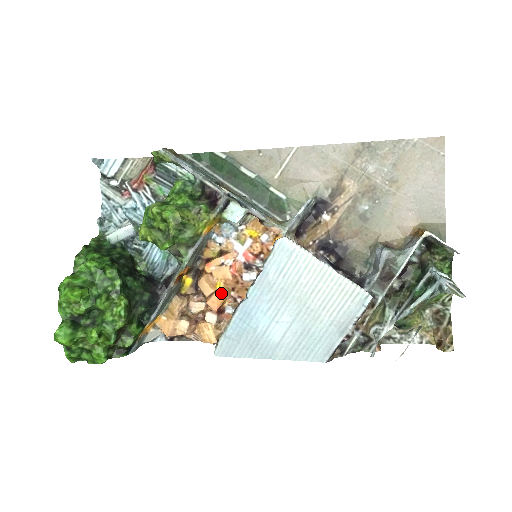
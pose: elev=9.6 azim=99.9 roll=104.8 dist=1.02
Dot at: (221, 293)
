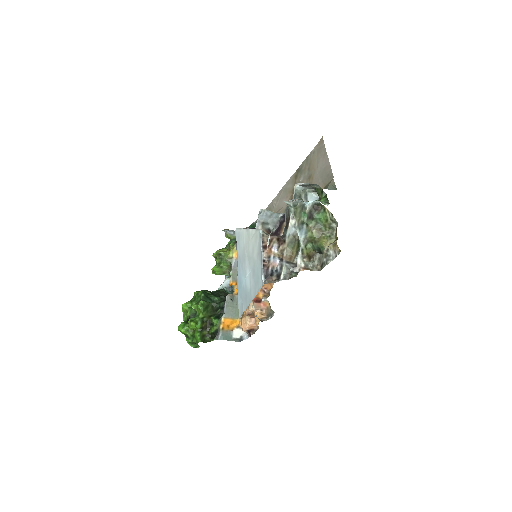
Dot at: occluded
